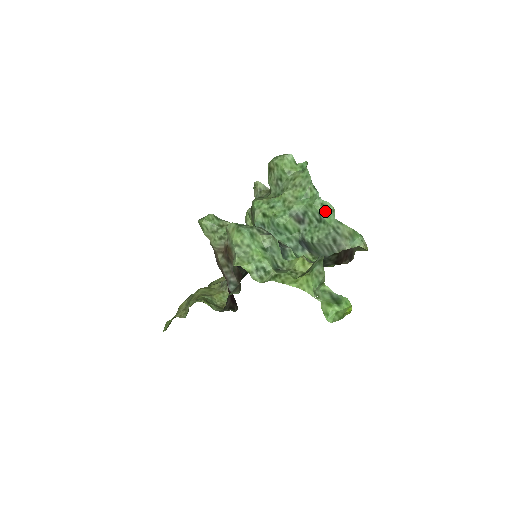
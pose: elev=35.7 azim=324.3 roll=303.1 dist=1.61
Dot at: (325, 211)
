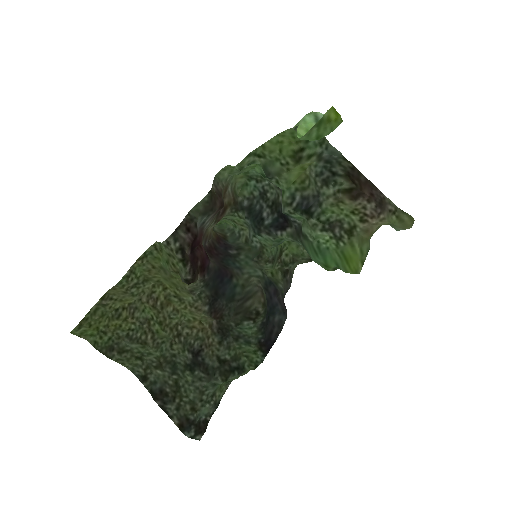
Dot at: occluded
